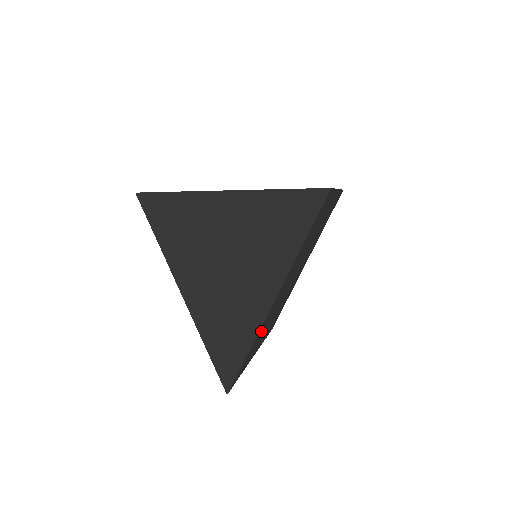
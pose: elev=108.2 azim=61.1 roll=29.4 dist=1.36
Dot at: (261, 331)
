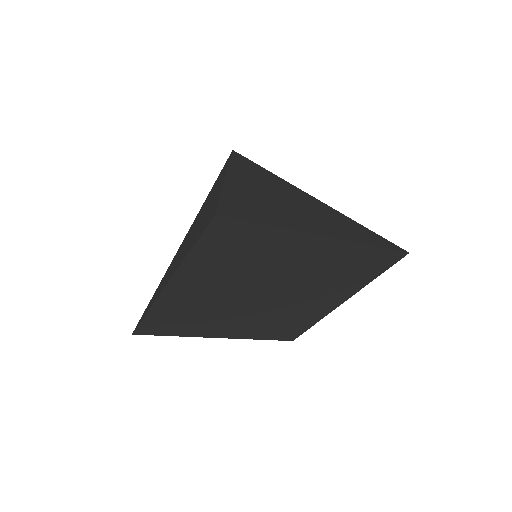
Dot at: (178, 310)
